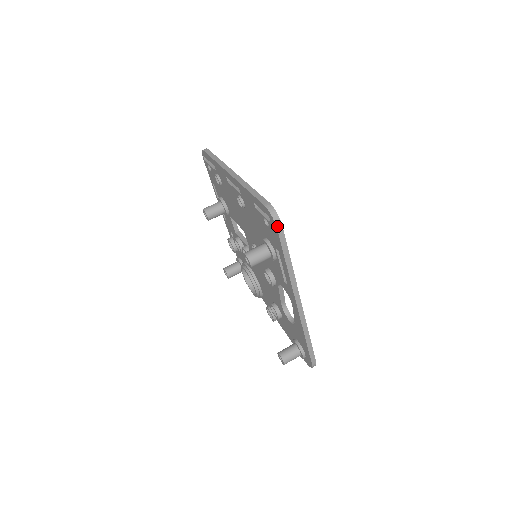
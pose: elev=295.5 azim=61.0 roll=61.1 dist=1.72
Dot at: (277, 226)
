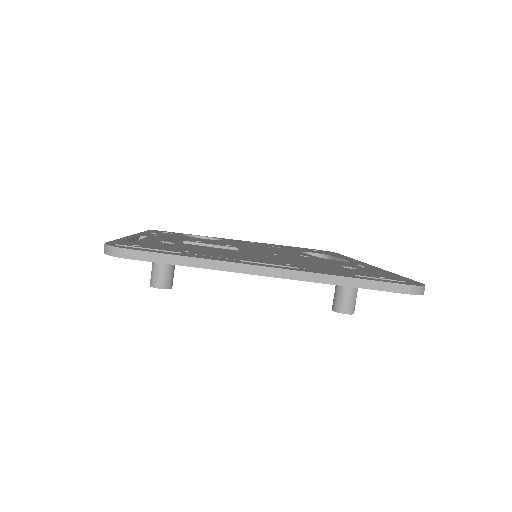
Dot at: occluded
